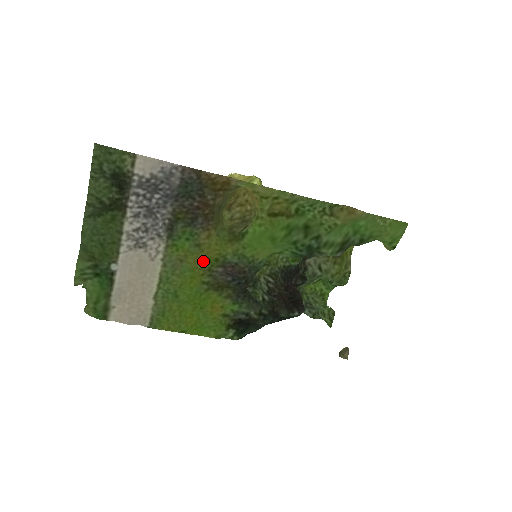
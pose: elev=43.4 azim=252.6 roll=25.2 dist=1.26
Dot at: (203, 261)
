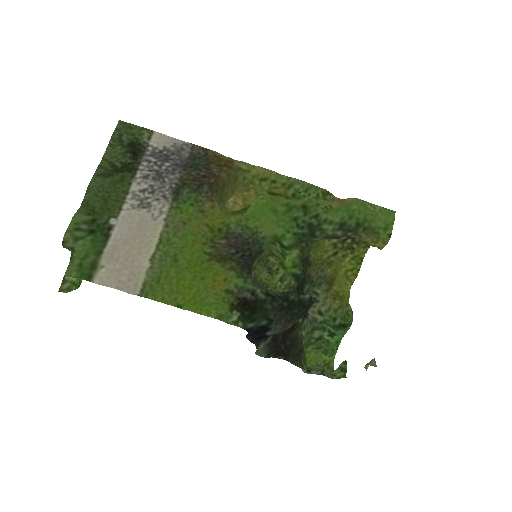
Dot at: (206, 228)
